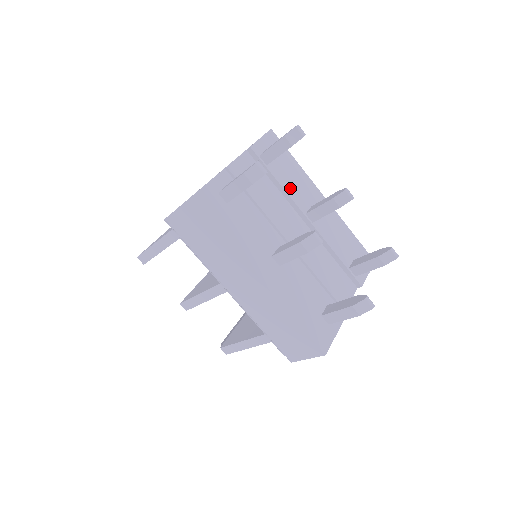
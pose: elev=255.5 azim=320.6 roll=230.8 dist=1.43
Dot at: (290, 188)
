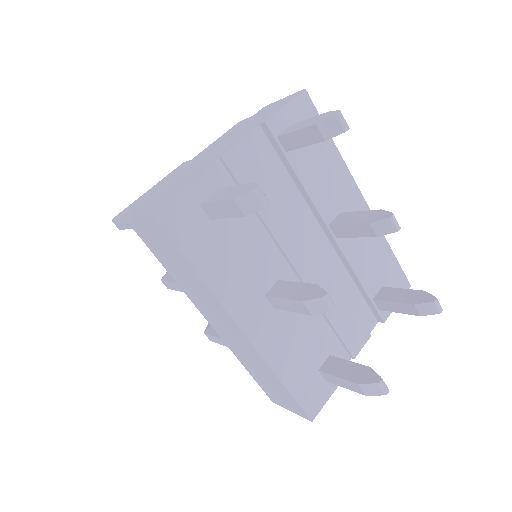
Dot at: (314, 186)
